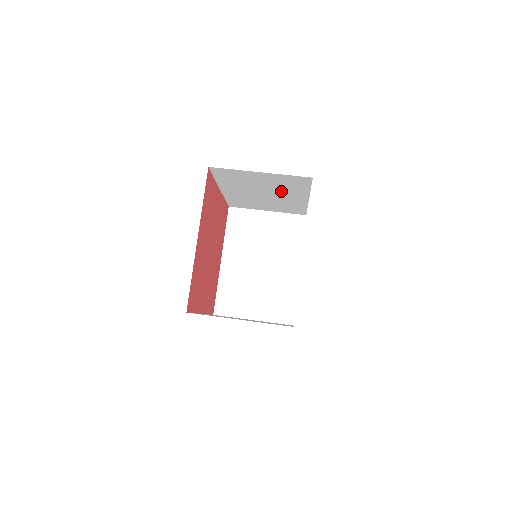
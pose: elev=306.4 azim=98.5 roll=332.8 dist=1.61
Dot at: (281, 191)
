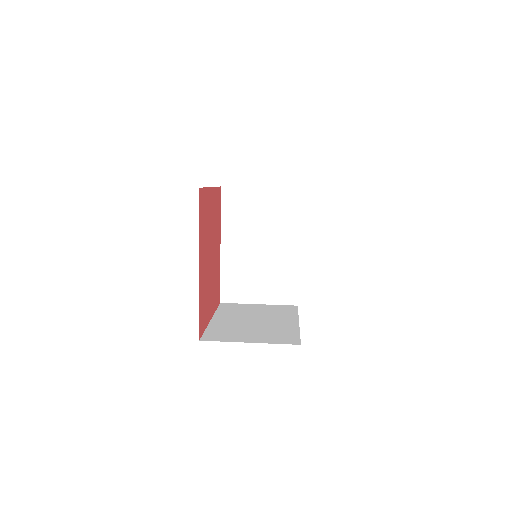
Dot at: (275, 233)
